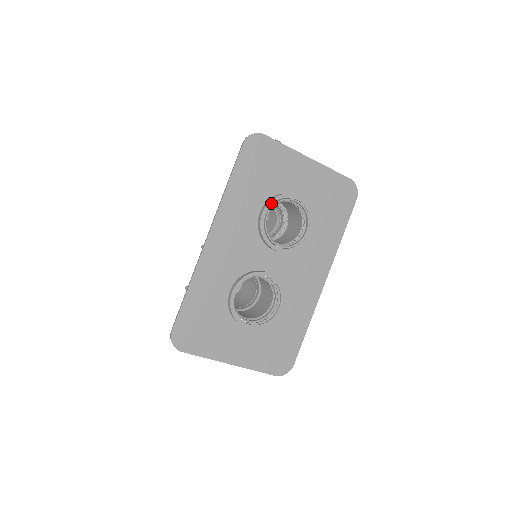
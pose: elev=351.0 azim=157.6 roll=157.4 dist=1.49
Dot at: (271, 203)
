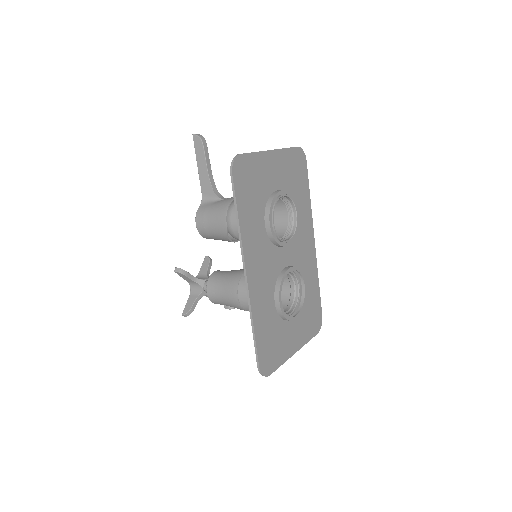
Dot at: (271, 211)
